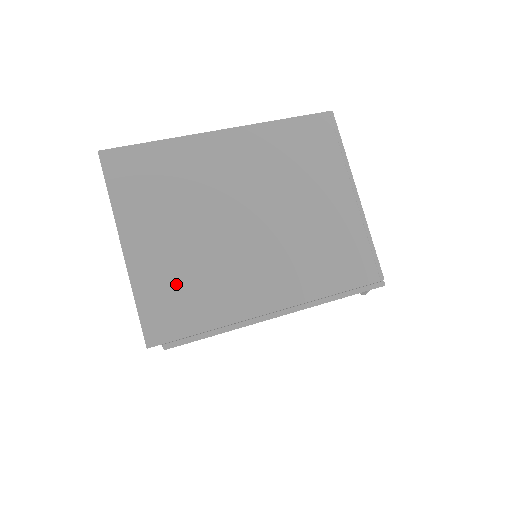
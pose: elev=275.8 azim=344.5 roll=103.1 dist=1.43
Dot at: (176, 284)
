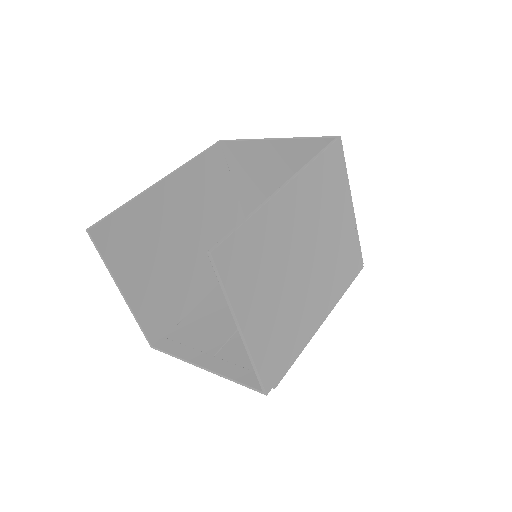
Dot at: (275, 338)
